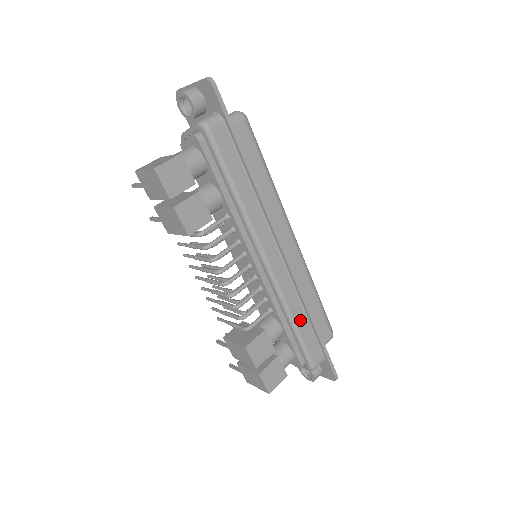
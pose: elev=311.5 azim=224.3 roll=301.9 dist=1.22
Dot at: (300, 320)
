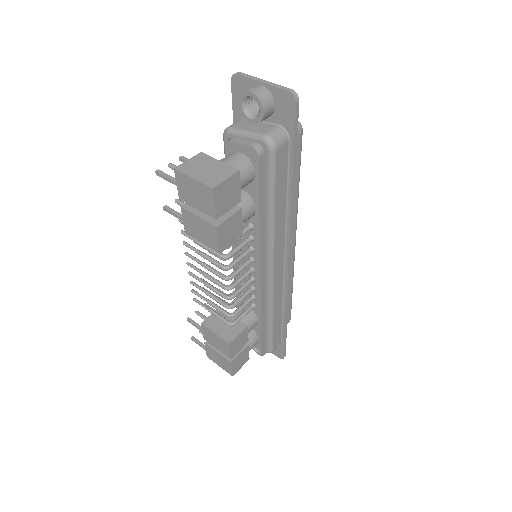
Dot at: (277, 317)
